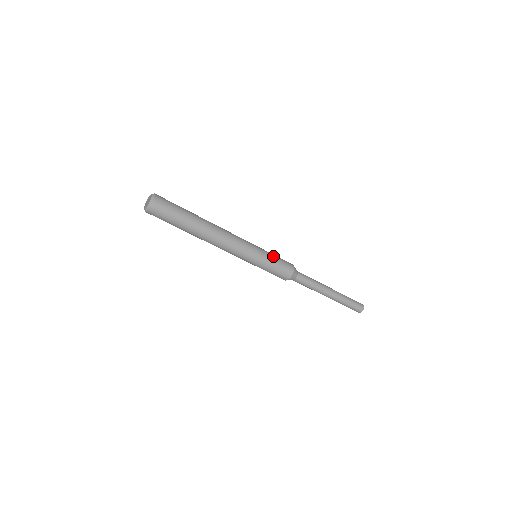
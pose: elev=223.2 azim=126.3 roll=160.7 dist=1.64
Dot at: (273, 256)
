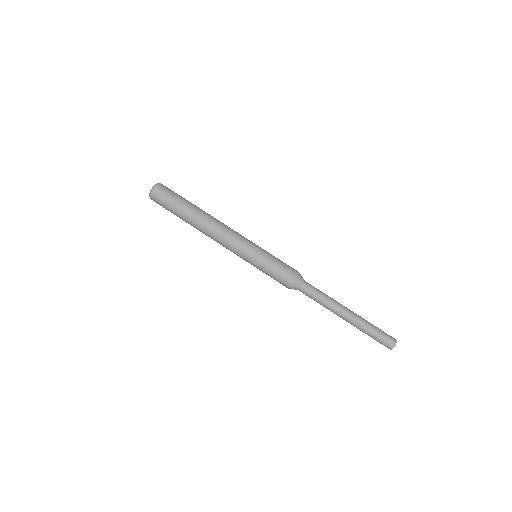
Dot at: occluded
